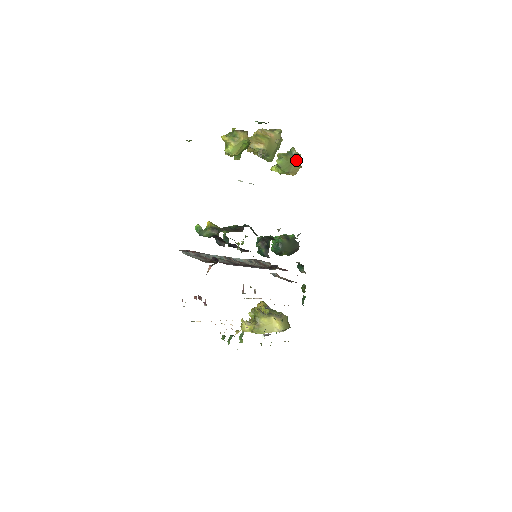
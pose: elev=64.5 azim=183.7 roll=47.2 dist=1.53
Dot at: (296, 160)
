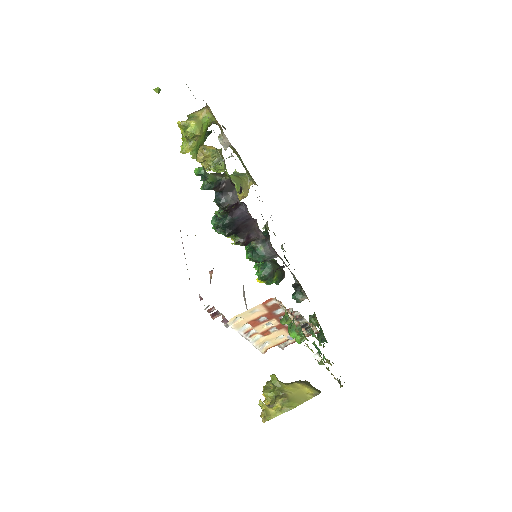
Dot at: (244, 177)
